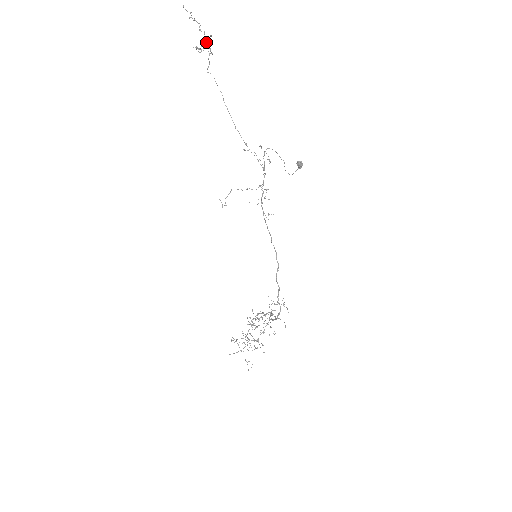
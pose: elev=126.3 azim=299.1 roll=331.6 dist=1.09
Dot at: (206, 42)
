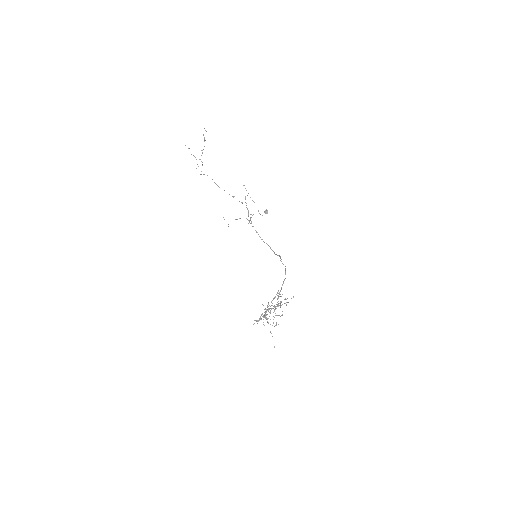
Dot at: occluded
